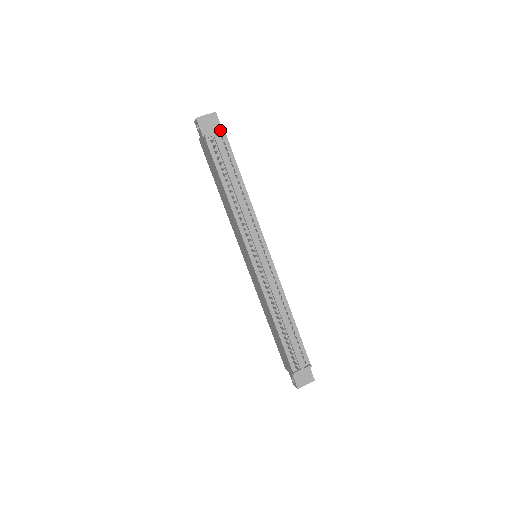
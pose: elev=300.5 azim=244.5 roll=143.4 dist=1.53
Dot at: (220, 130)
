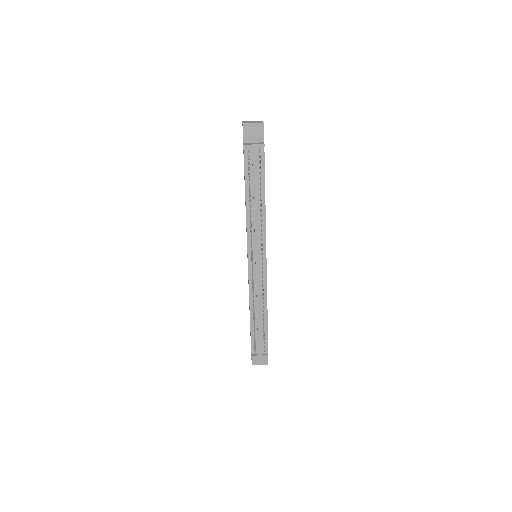
Dot at: (260, 144)
